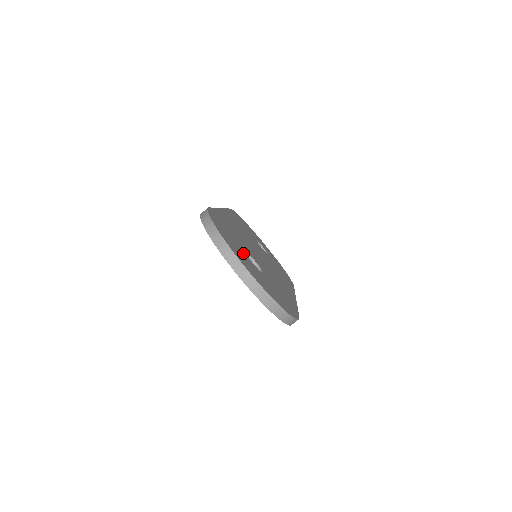
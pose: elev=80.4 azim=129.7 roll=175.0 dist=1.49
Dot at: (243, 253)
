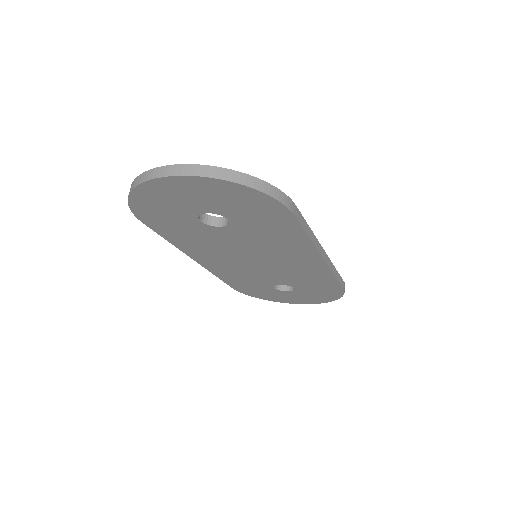
Dot at: occluded
